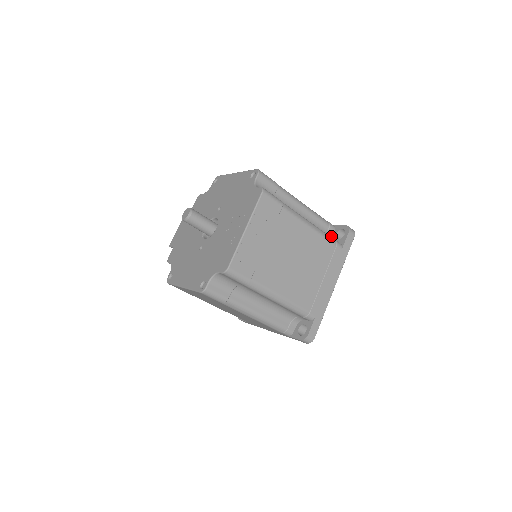
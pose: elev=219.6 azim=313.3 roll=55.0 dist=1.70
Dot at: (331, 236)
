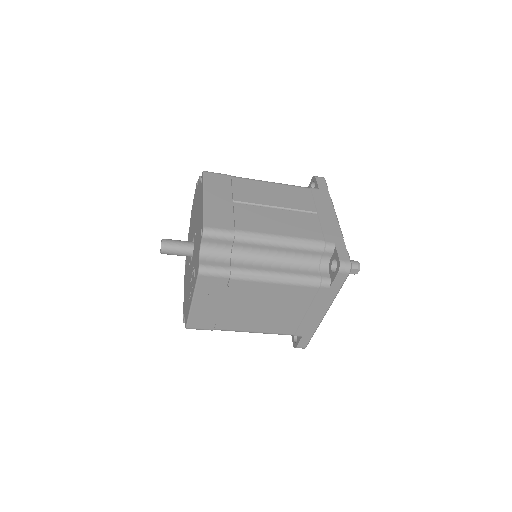
Dot at: (327, 260)
